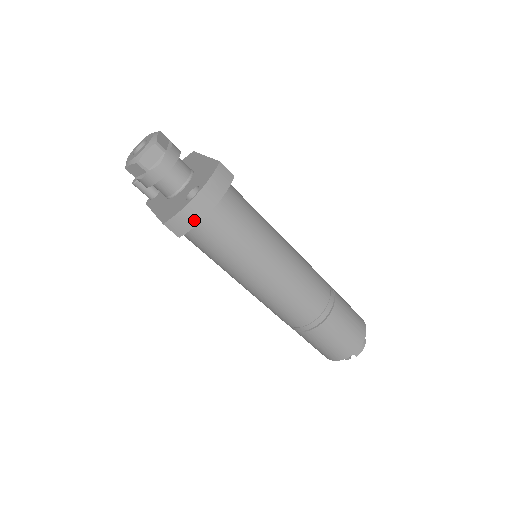
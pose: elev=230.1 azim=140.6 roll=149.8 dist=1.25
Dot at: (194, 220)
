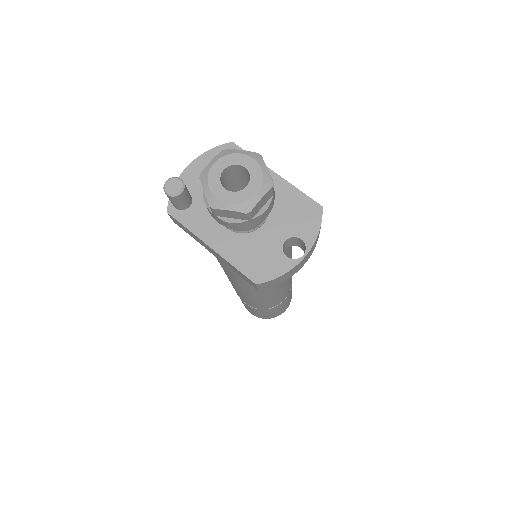
Dot at: (288, 277)
